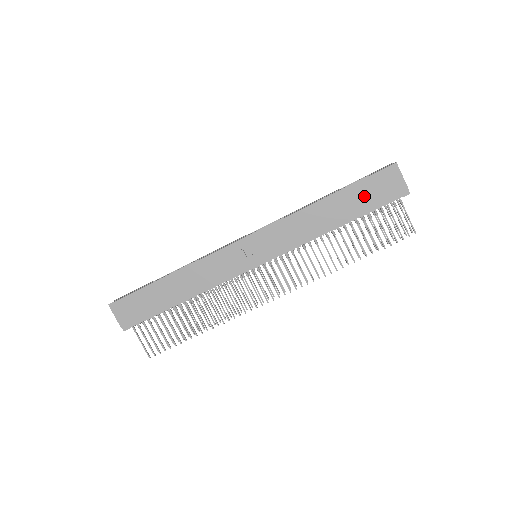
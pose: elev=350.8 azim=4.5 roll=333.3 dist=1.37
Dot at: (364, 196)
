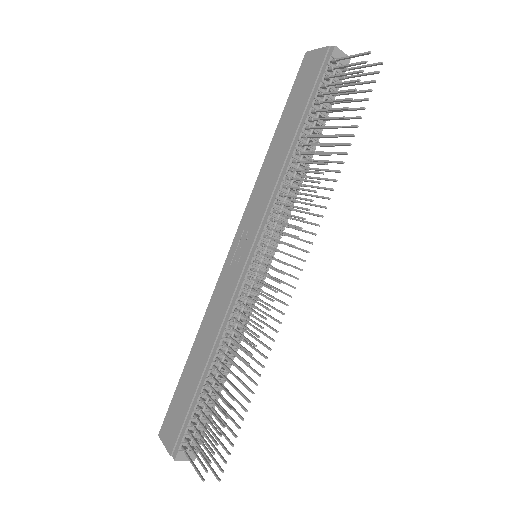
Dot at: (299, 99)
